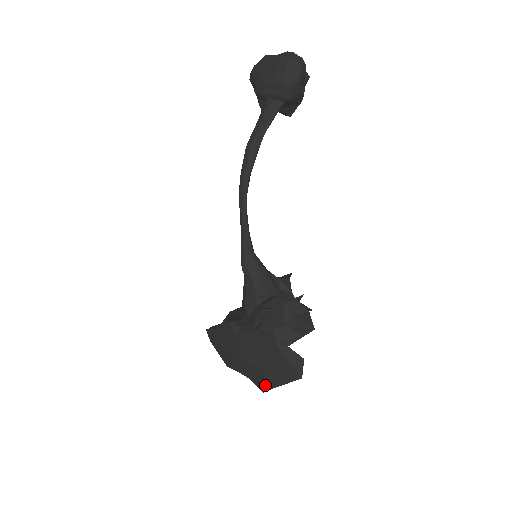
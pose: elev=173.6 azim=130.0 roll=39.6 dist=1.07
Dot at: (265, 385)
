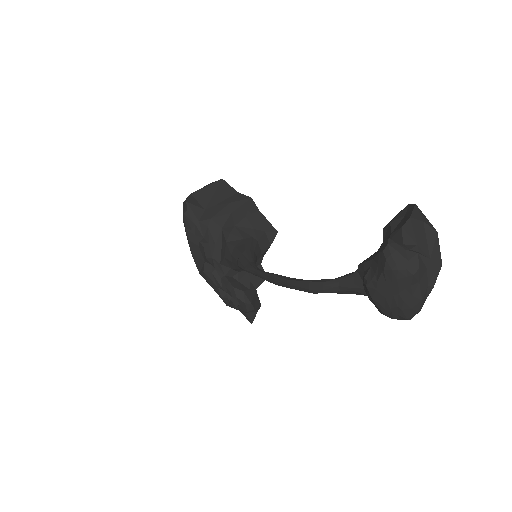
Dot at: occluded
